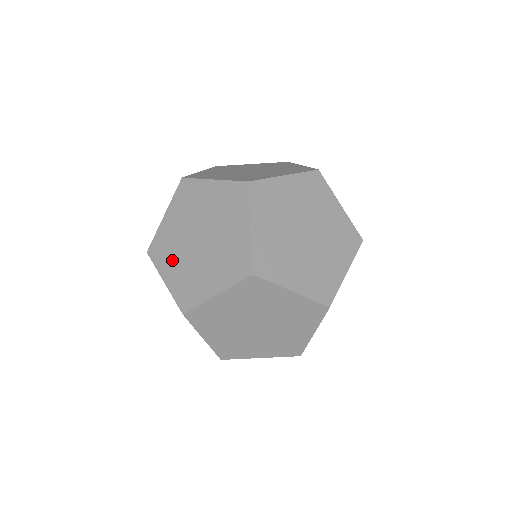
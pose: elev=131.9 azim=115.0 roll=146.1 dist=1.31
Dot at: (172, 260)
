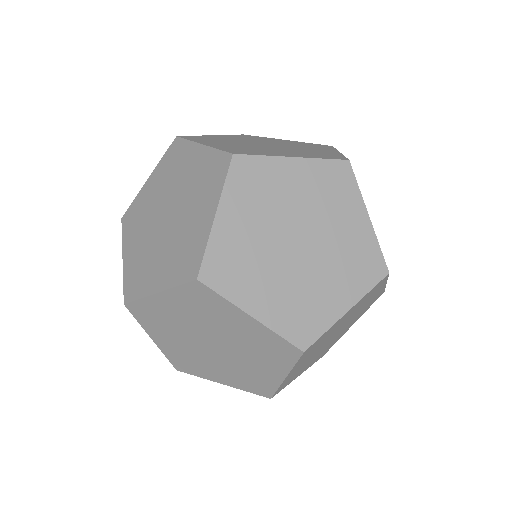
Dot at: (137, 234)
